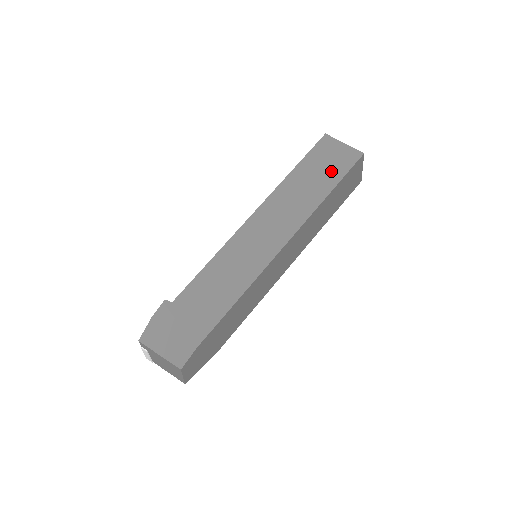
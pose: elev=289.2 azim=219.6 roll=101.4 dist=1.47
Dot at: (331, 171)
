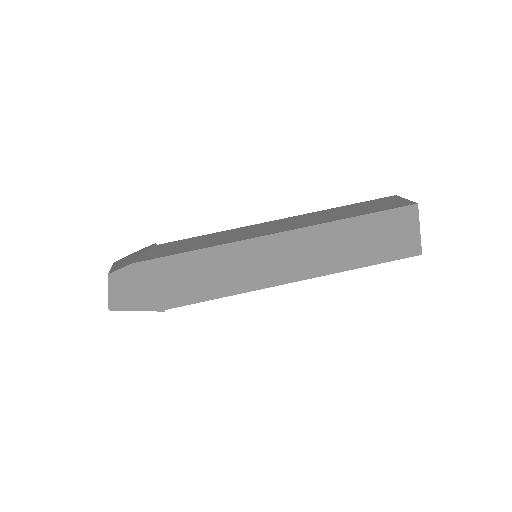
Dot at: (372, 208)
